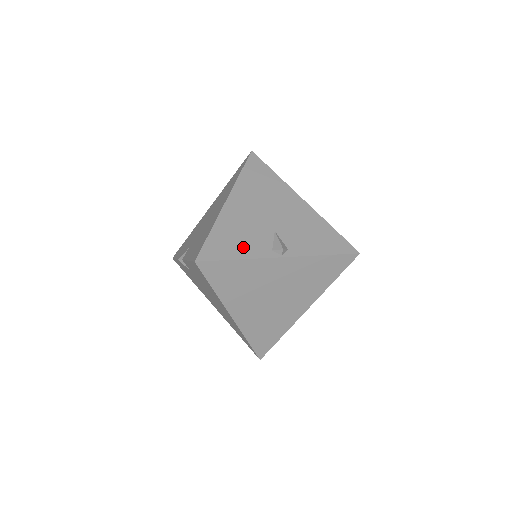
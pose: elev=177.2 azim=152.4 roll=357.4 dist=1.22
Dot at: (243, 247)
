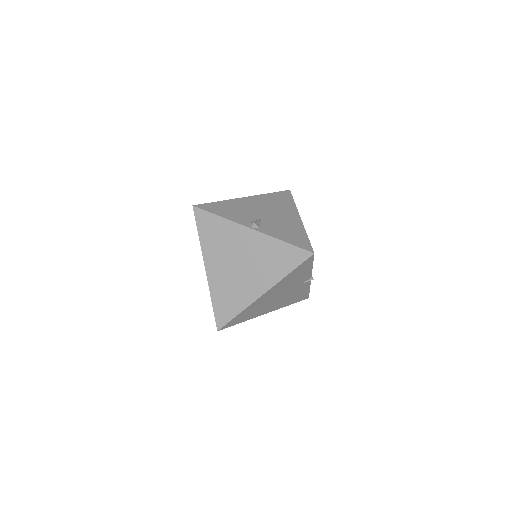
Dot at: (230, 214)
